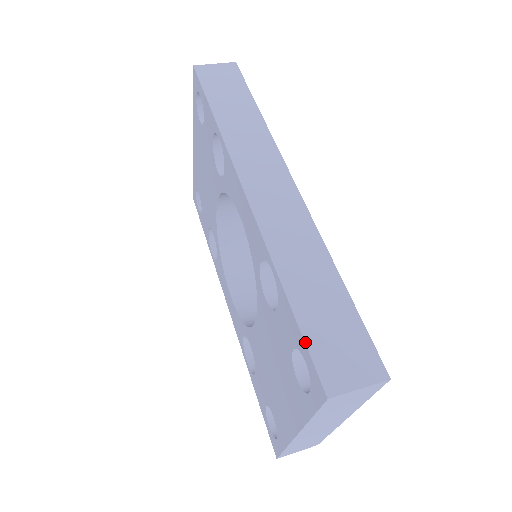
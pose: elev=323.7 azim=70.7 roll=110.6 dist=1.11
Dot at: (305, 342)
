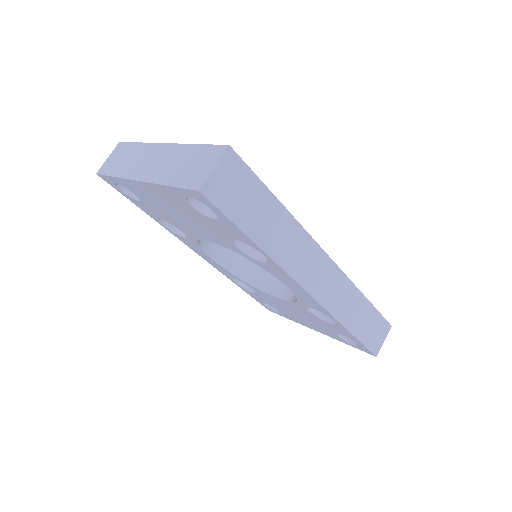
Dot at: (364, 345)
